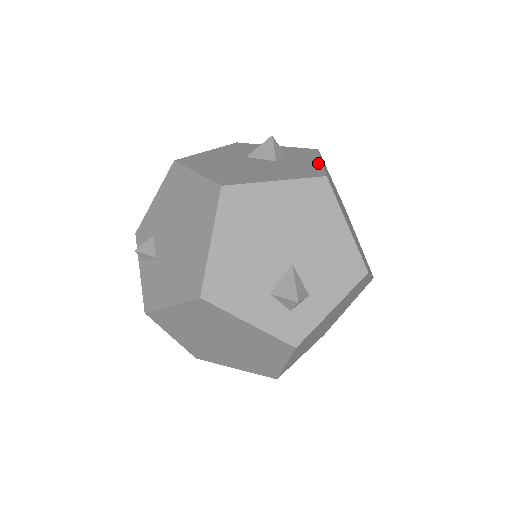
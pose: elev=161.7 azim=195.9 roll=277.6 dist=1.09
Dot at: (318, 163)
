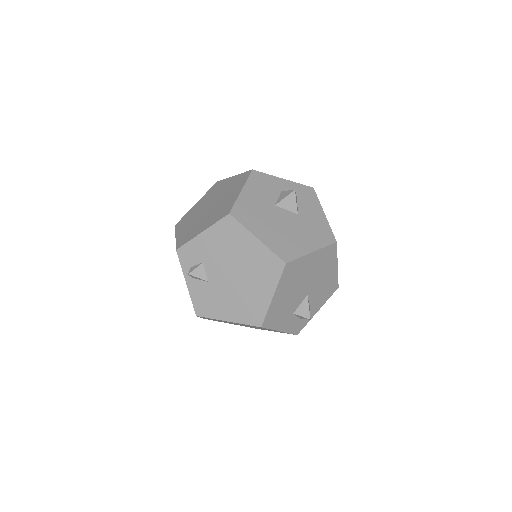
Dot at: (324, 218)
